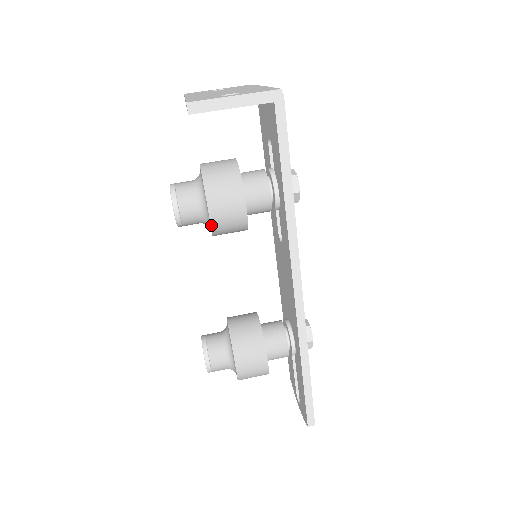
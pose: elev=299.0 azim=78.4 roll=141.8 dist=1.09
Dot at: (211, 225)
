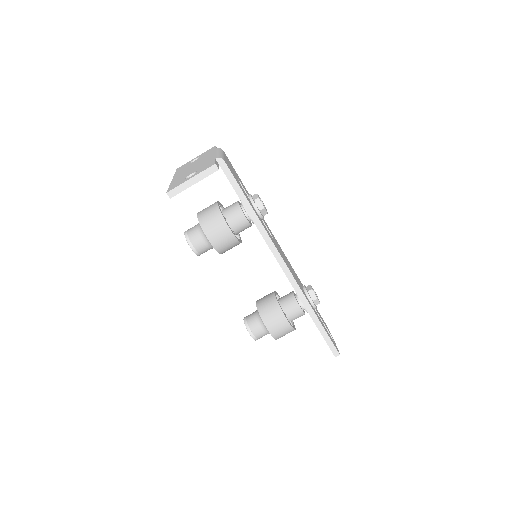
Dot at: (215, 249)
